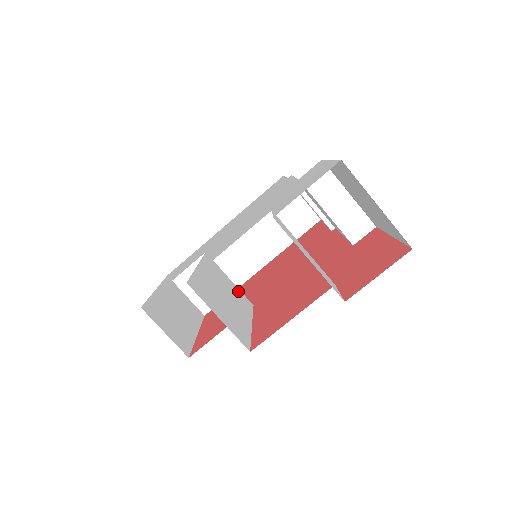
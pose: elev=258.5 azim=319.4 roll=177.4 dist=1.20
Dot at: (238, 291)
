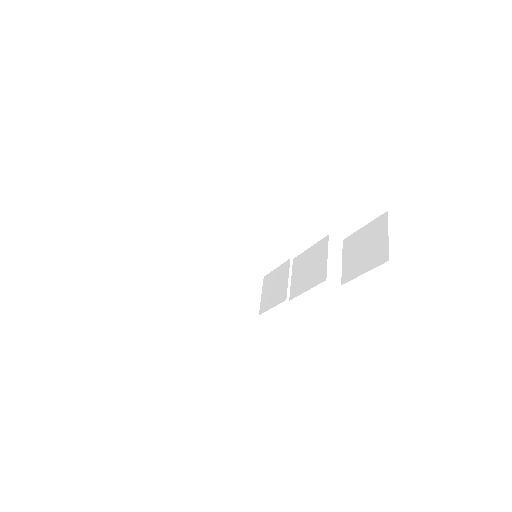
Dot at: occluded
